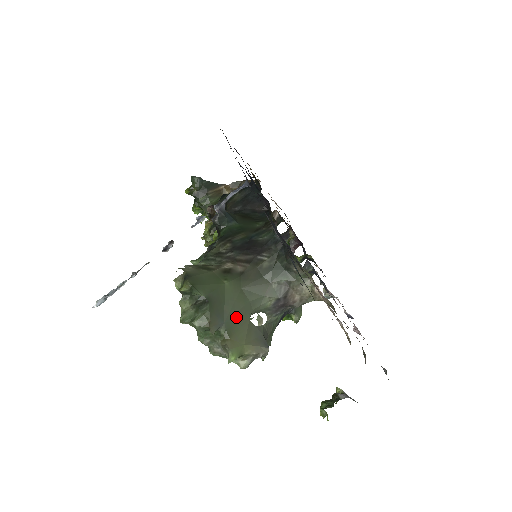
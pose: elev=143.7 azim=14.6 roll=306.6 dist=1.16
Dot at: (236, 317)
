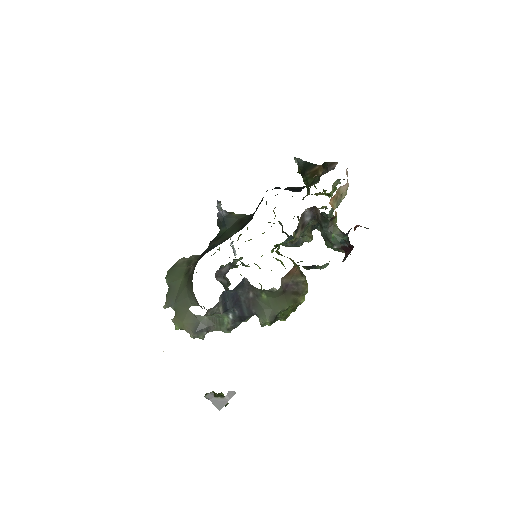
Dot at: (181, 304)
